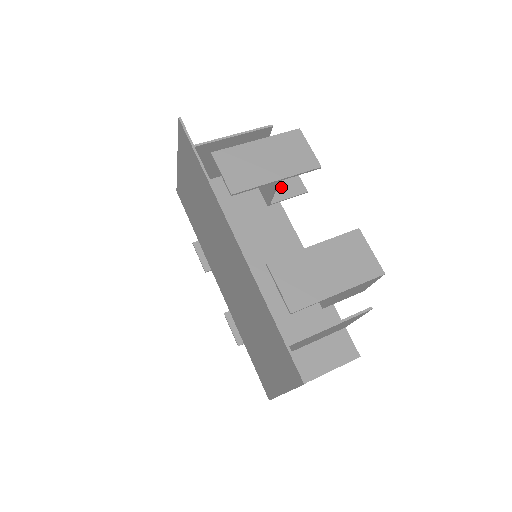
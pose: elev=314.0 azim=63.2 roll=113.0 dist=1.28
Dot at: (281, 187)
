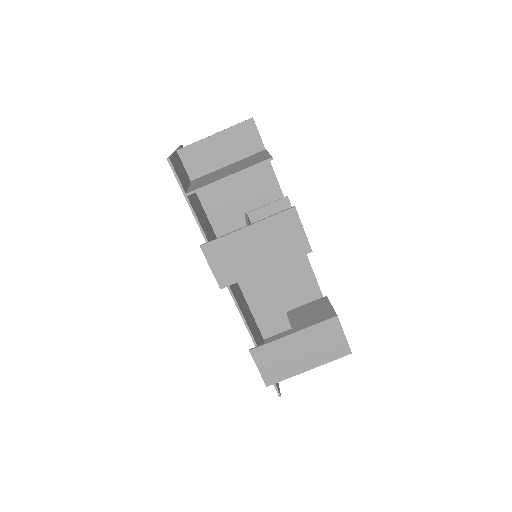
Dot at: occluded
